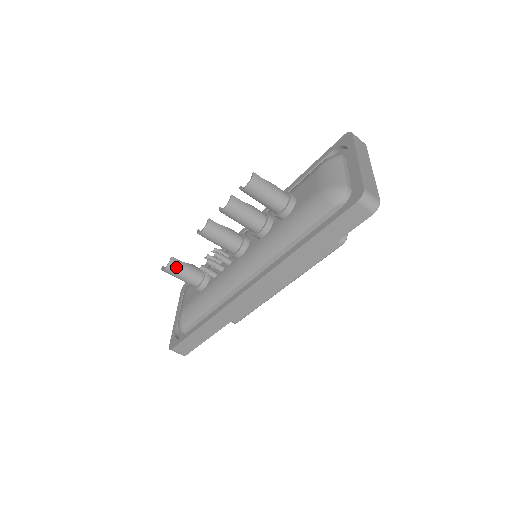
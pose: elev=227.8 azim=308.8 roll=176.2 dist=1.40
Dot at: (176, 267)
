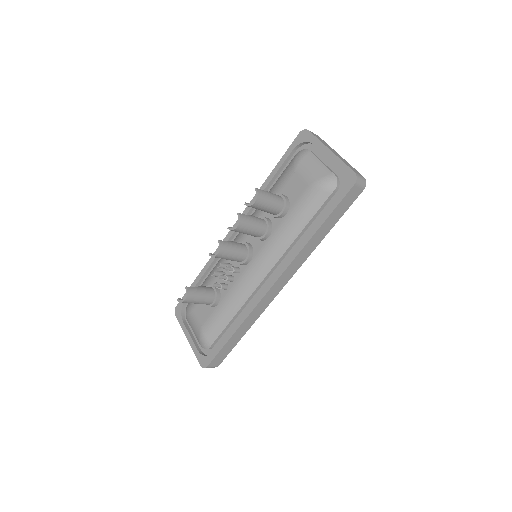
Dot at: (193, 294)
